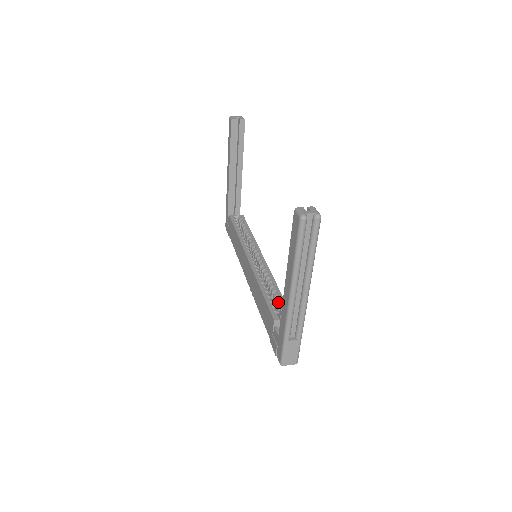
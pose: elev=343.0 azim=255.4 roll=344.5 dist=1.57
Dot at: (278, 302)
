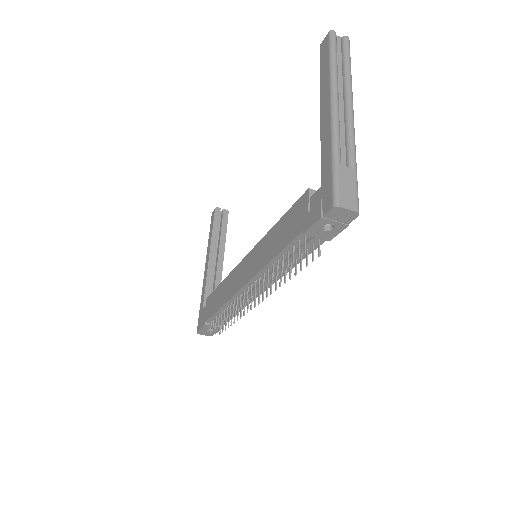
Dot at: occluded
